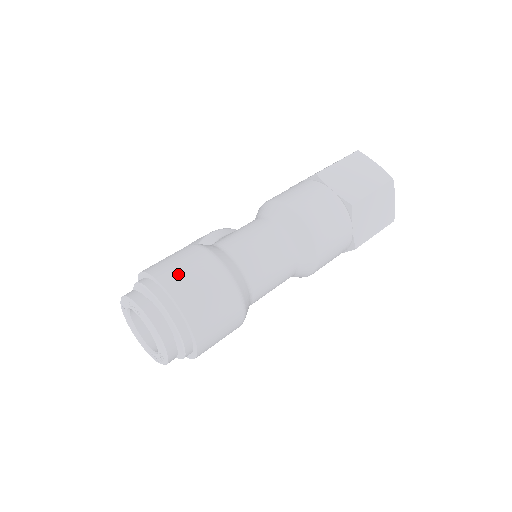
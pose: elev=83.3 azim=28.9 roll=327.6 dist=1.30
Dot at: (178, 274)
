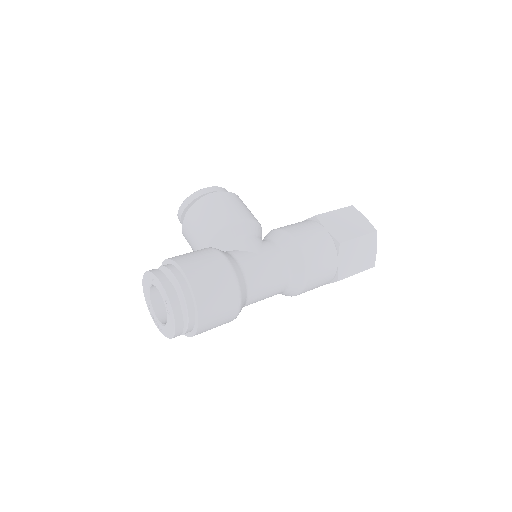
Dot at: (211, 302)
